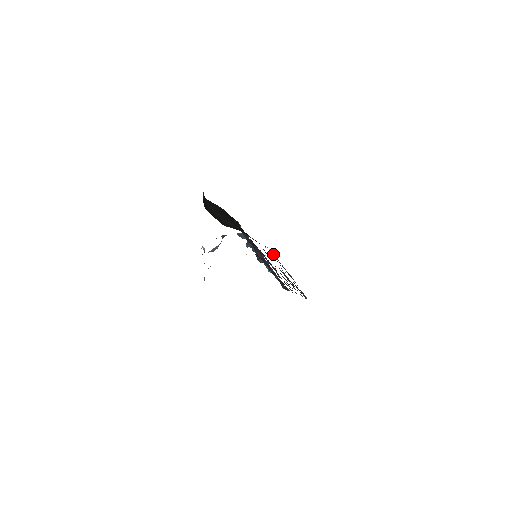
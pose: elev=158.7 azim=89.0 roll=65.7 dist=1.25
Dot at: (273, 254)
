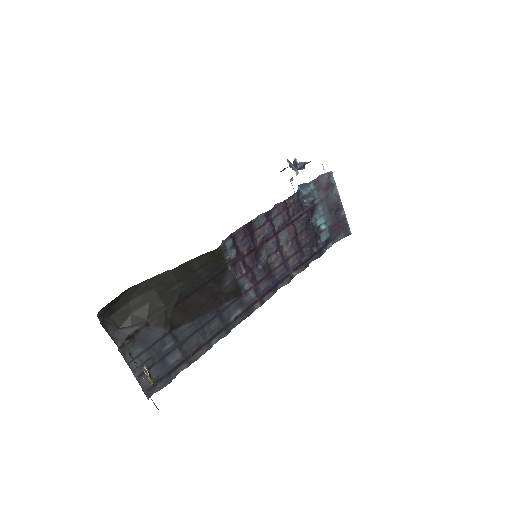
Dot at: occluded
